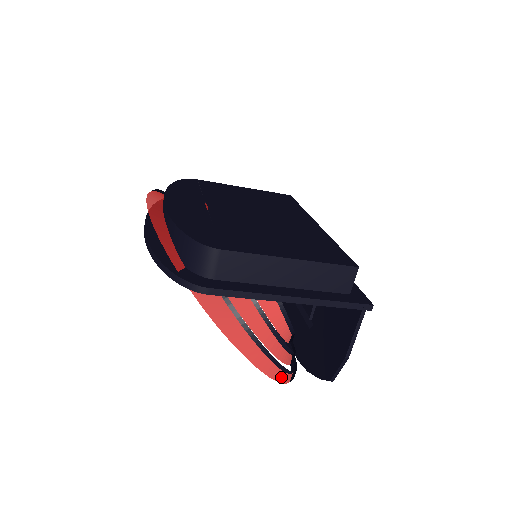
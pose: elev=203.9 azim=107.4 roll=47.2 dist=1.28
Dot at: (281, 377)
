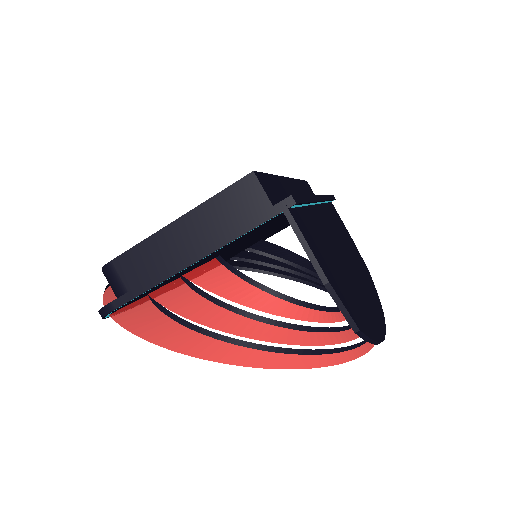
Dot at: (278, 361)
